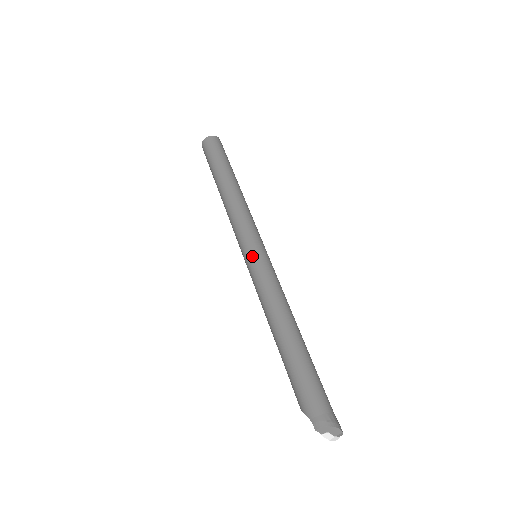
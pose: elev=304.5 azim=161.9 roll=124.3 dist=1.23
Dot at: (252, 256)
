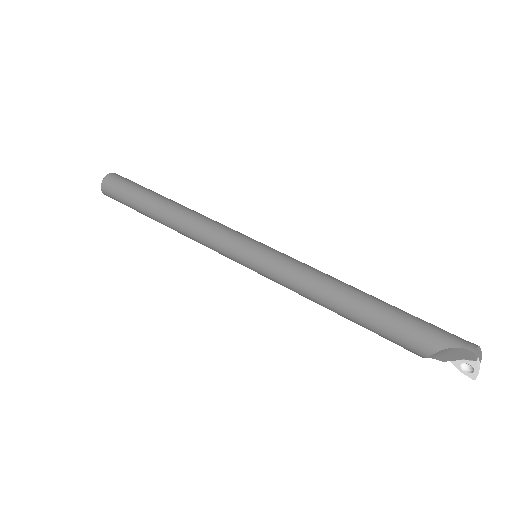
Dot at: (264, 247)
